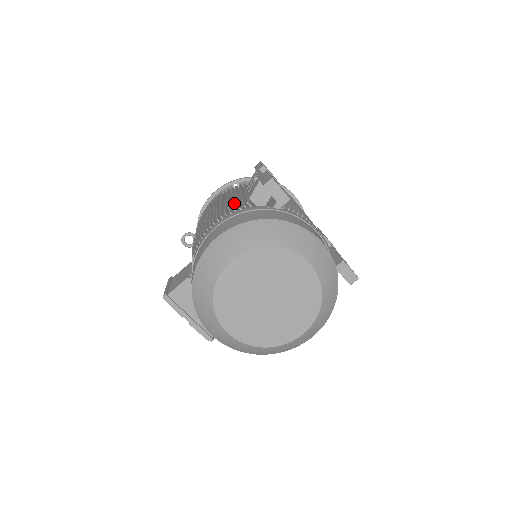
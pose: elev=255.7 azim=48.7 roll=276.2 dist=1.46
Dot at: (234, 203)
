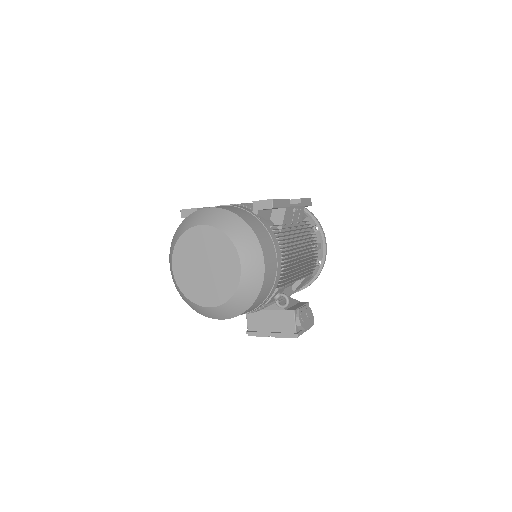
Dot at: occluded
